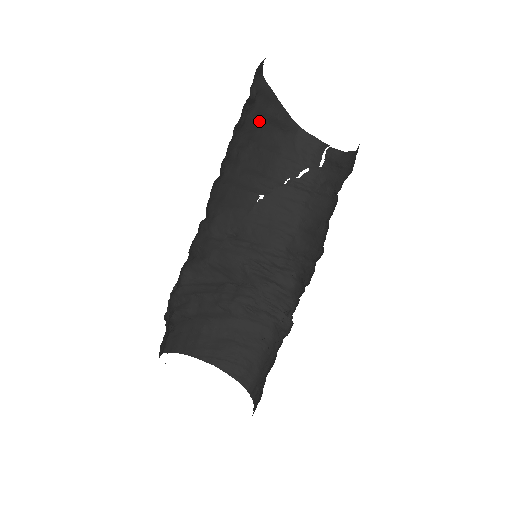
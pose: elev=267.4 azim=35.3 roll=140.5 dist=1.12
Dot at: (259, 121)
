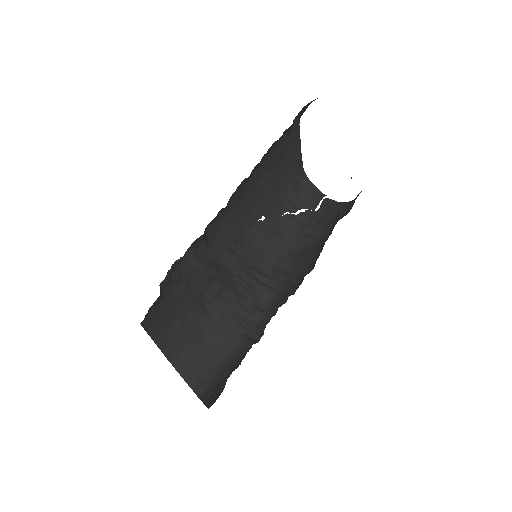
Dot at: (283, 154)
